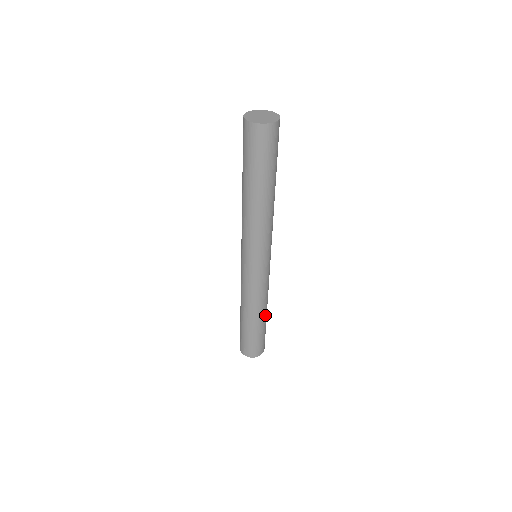
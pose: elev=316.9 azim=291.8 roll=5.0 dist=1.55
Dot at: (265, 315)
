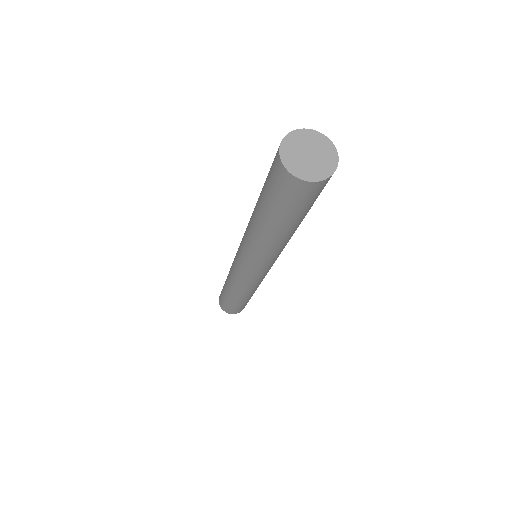
Dot at: (249, 297)
